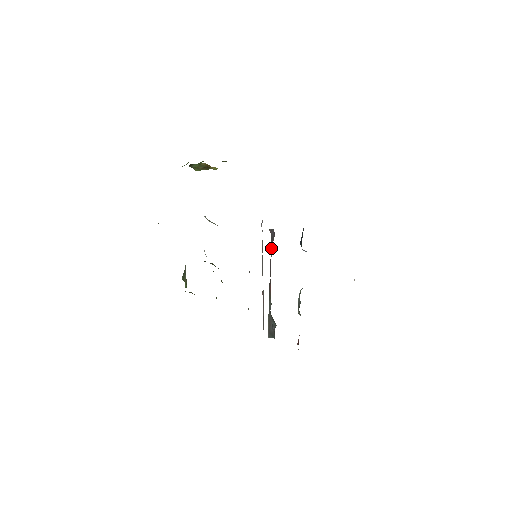
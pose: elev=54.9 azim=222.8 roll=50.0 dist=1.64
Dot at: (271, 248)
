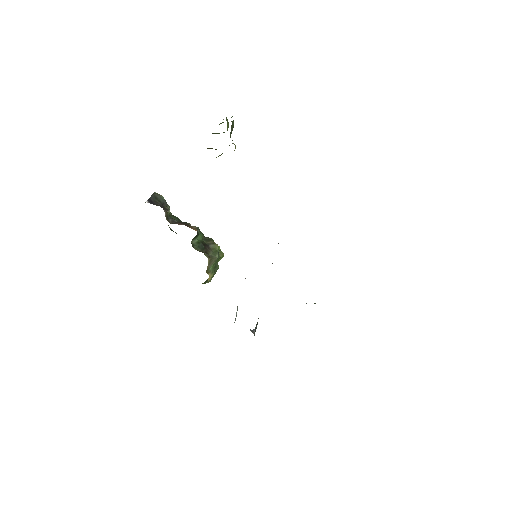
Dot at: occluded
